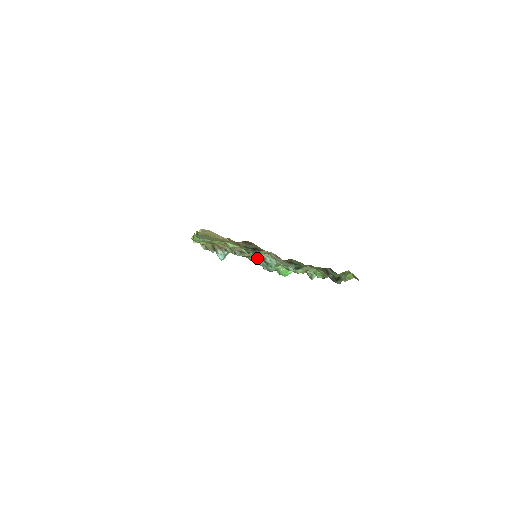
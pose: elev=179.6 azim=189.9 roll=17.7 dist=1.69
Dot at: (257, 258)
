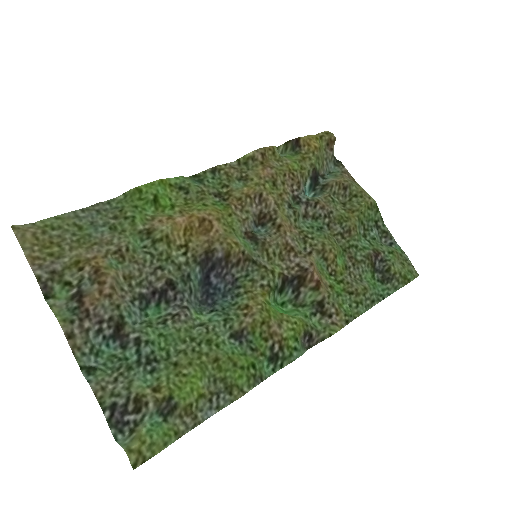
Dot at: (193, 276)
